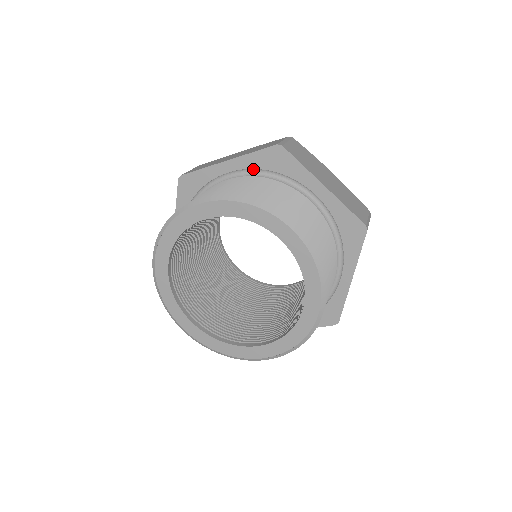
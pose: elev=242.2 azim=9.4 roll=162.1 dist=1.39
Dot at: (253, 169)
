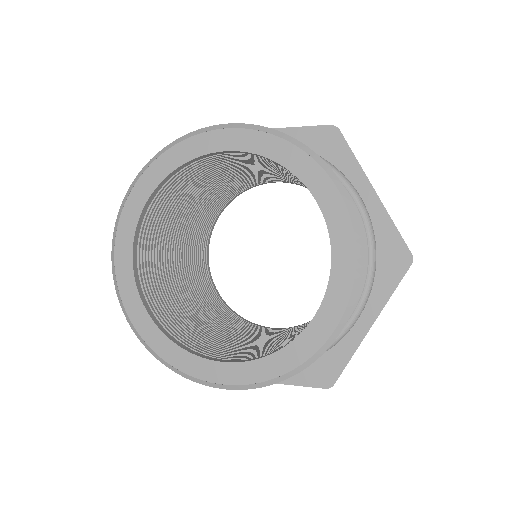
Dot at: occluded
